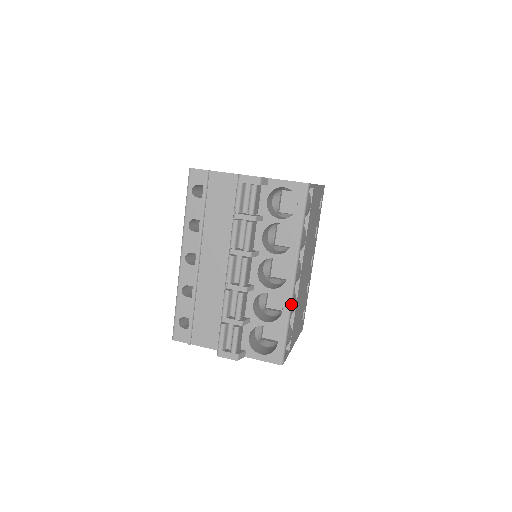
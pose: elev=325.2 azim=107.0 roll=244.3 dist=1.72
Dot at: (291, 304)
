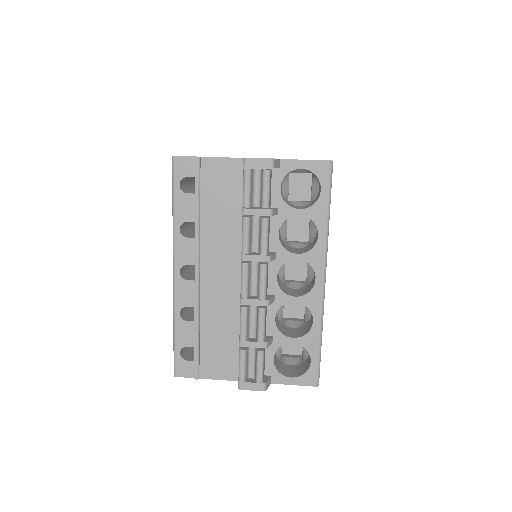
Dot at: (323, 312)
